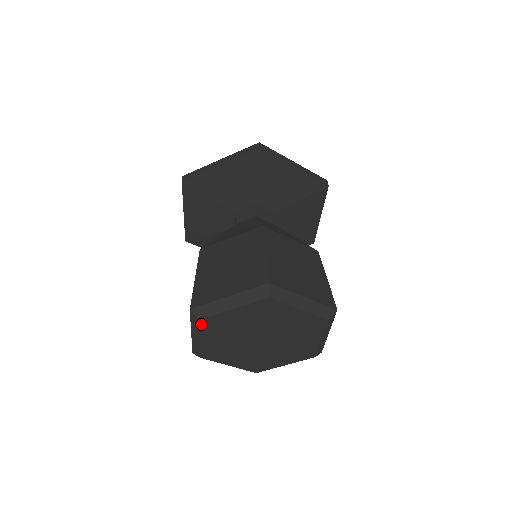
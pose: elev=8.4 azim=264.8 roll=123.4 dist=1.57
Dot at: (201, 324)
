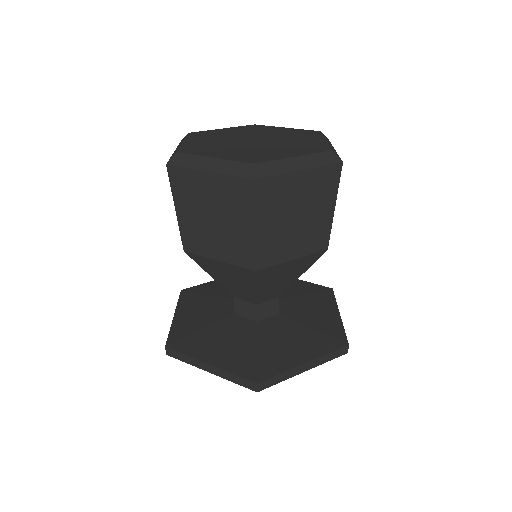
Dot at: (190, 135)
